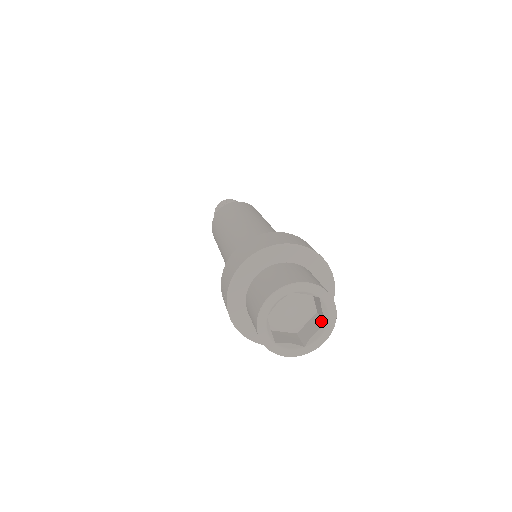
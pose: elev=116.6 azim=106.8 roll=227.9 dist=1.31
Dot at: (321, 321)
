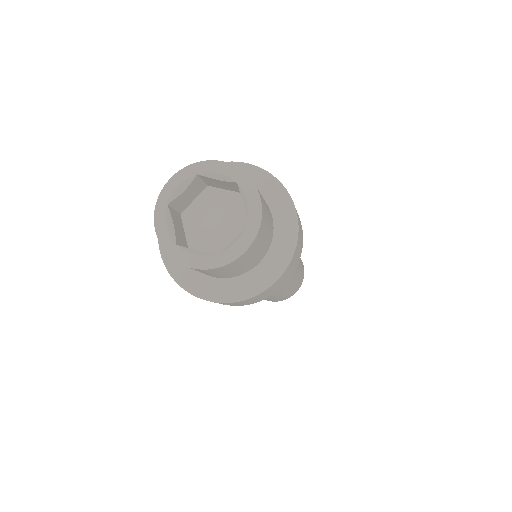
Dot at: occluded
